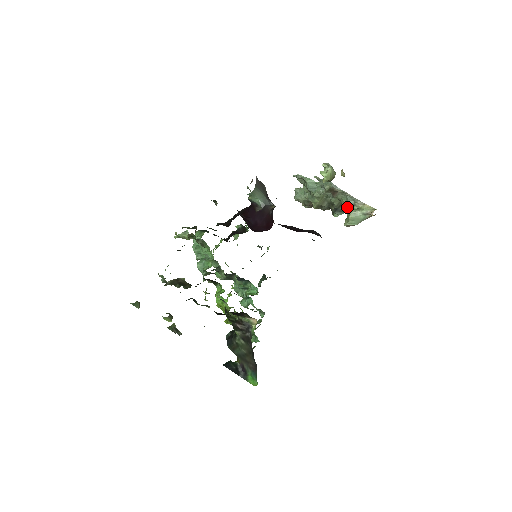
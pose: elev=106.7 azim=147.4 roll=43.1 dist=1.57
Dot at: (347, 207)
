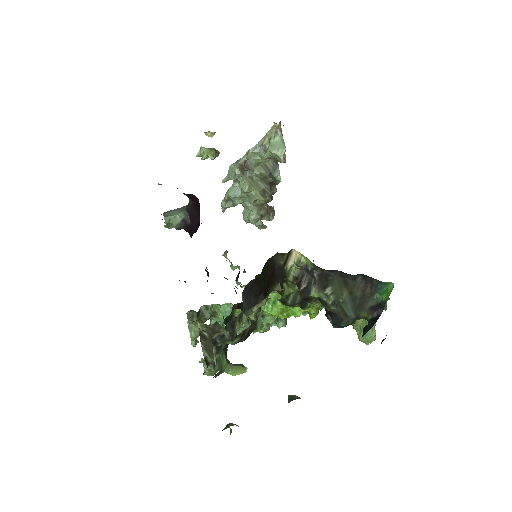
Dot at: (265, 156)
